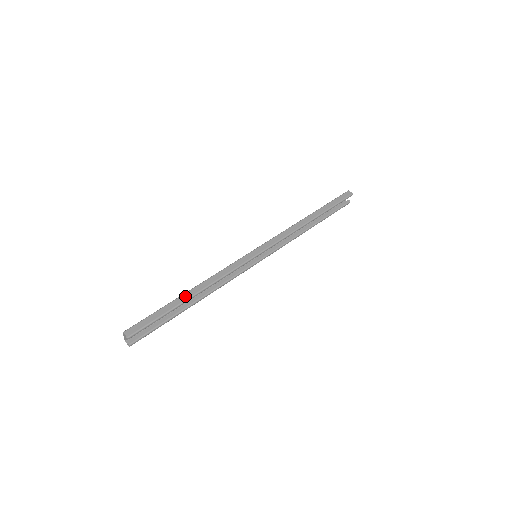
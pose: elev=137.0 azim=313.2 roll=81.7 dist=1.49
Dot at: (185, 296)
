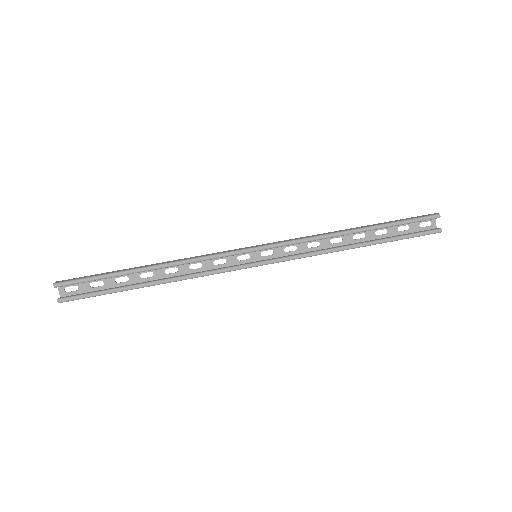
Dot at: (139, 267)
